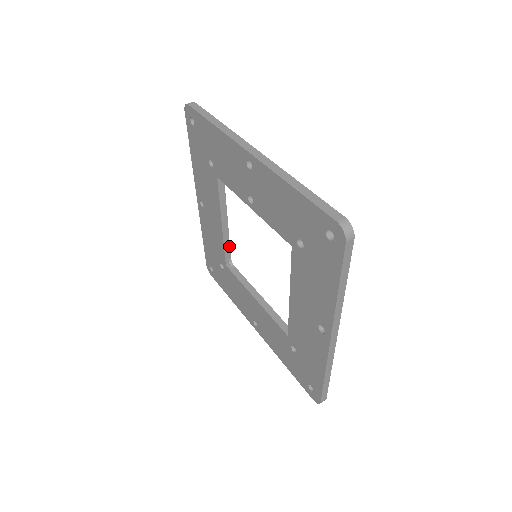
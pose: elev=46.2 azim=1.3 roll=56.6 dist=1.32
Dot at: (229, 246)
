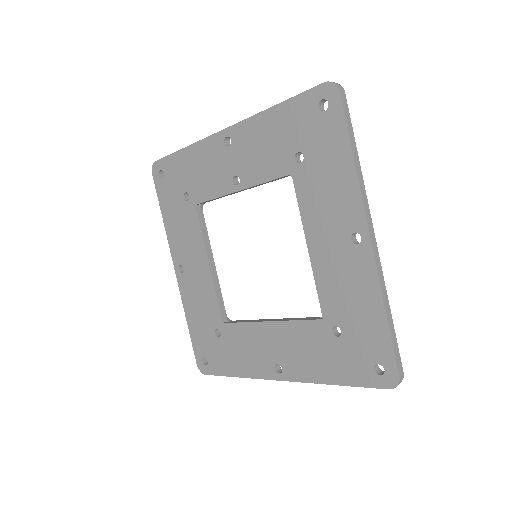
Dot at: (221, 296)
